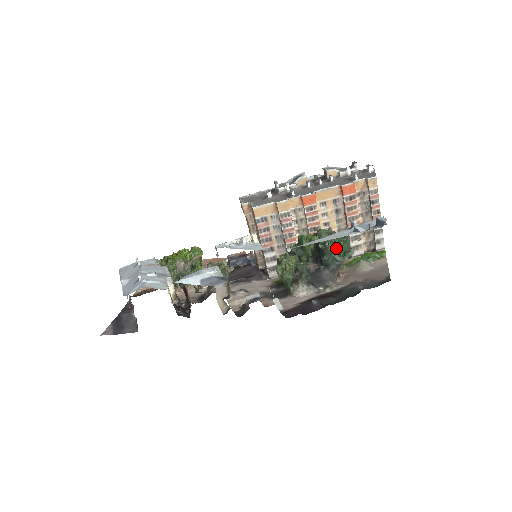
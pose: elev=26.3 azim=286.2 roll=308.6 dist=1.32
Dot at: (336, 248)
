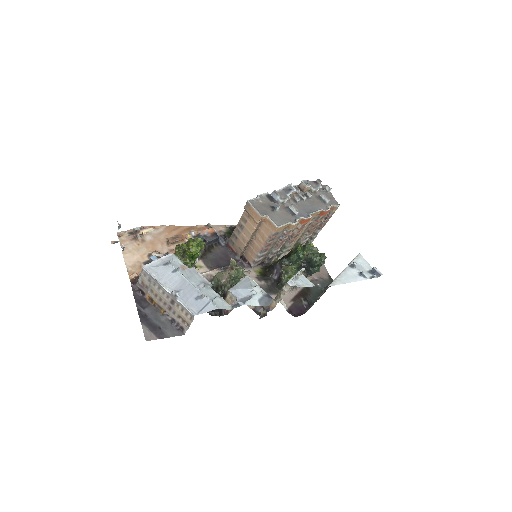
Dot at: (322, 264)
